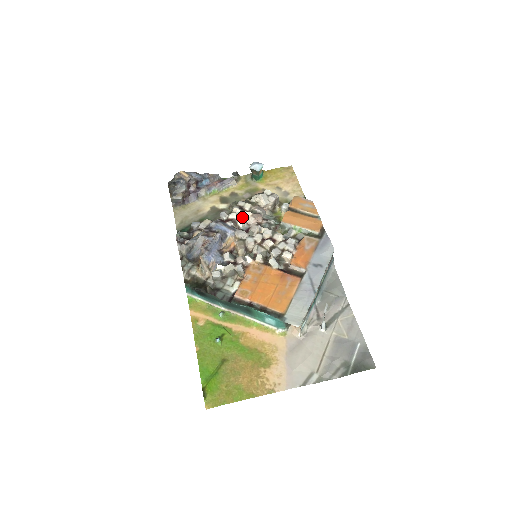
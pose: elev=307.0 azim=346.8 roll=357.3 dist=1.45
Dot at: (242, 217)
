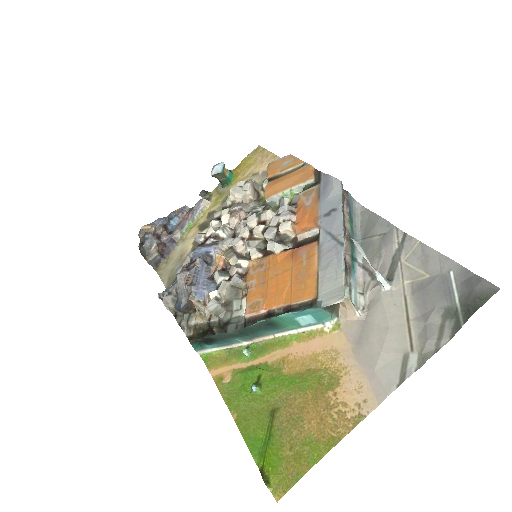
Dot at: (221, 226)
